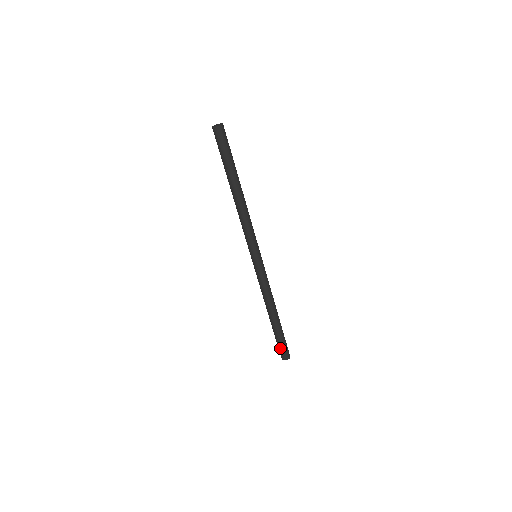
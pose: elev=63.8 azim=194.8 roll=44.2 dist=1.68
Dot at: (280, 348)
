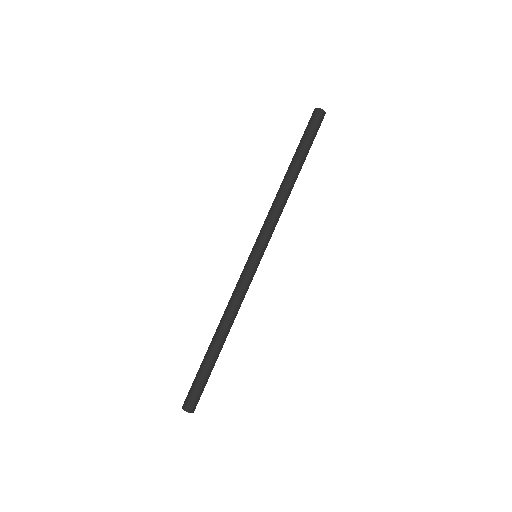
Dot at: (196, 390)
